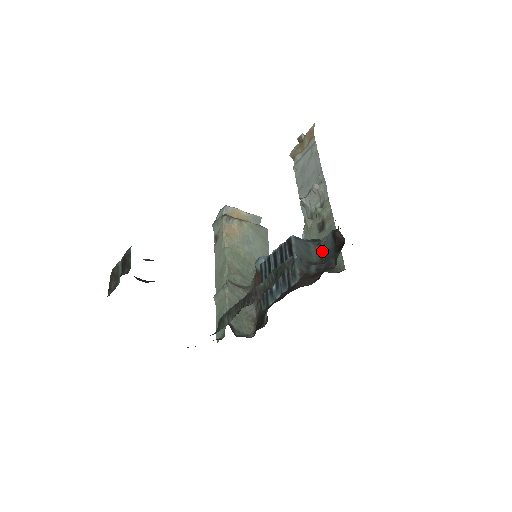
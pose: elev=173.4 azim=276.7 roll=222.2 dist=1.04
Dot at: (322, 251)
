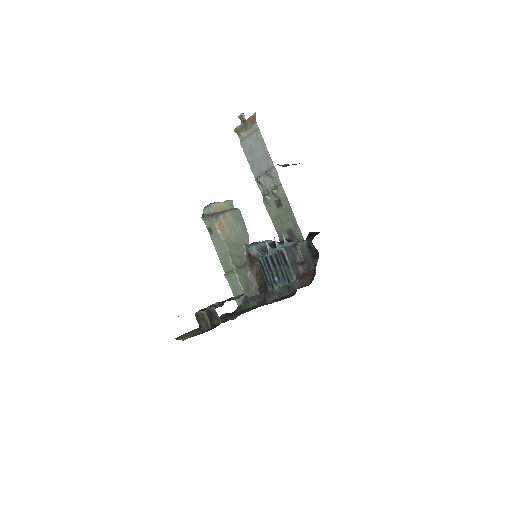
Dot at: (301, 252)
